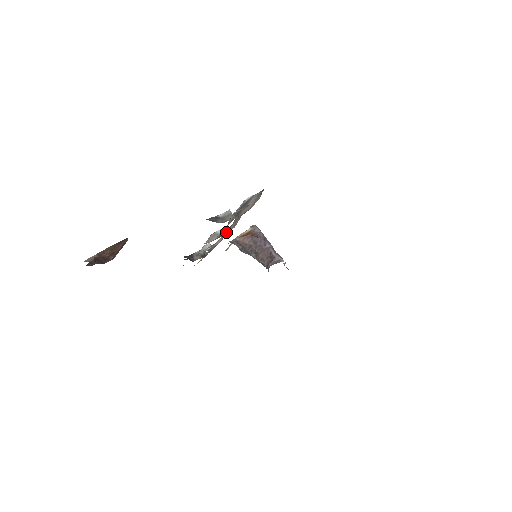
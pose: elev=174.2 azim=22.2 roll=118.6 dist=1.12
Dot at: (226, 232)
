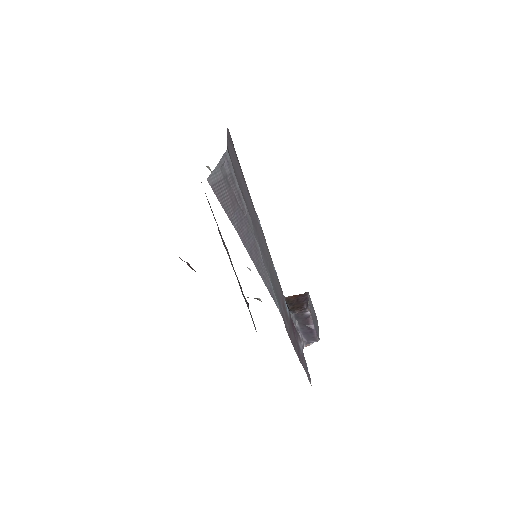
Dot at: occluded
